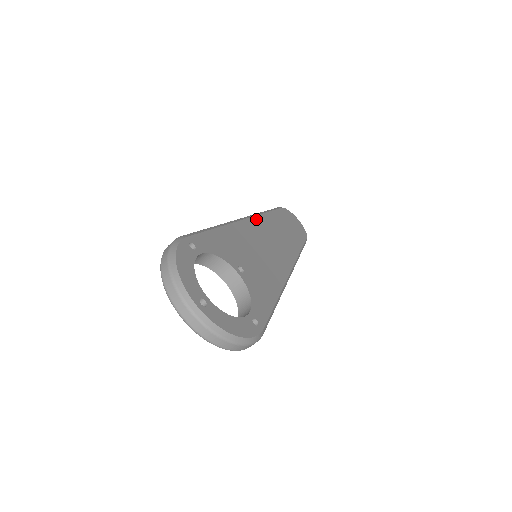
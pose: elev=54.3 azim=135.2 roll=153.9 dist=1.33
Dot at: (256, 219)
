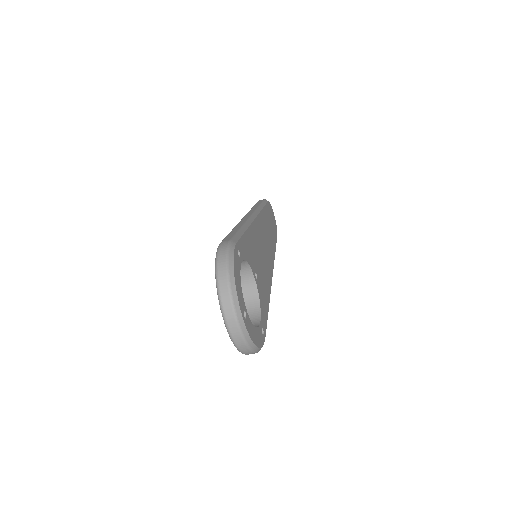
Dot at: (260, 217)
